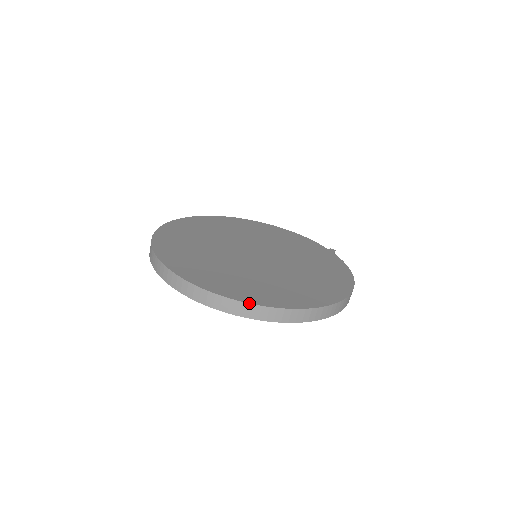
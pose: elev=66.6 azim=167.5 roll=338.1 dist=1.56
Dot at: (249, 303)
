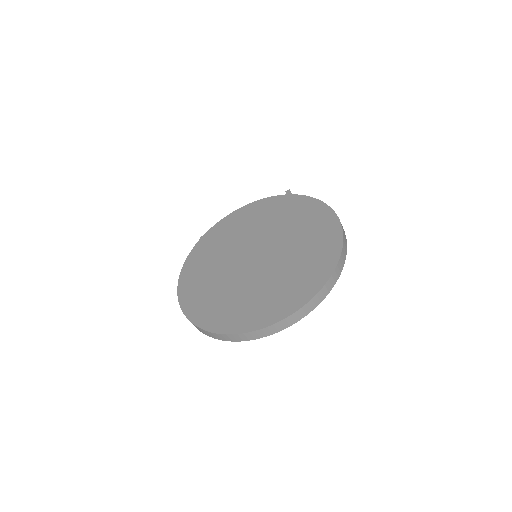
Dot at: (303, 306)
